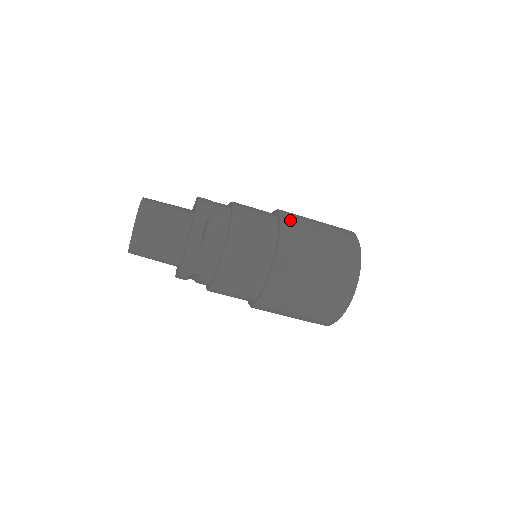
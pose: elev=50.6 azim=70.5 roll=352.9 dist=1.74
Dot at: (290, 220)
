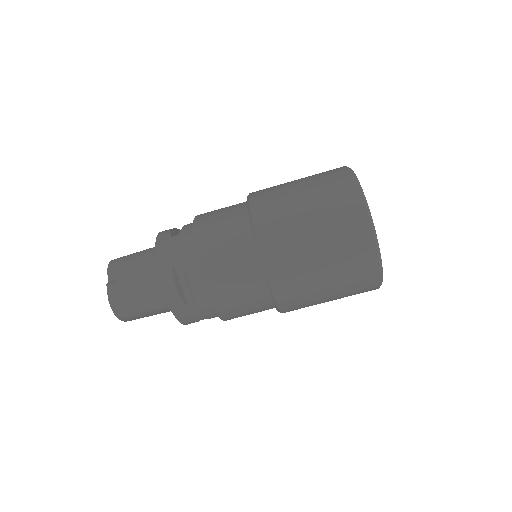
Dot at: occluded
